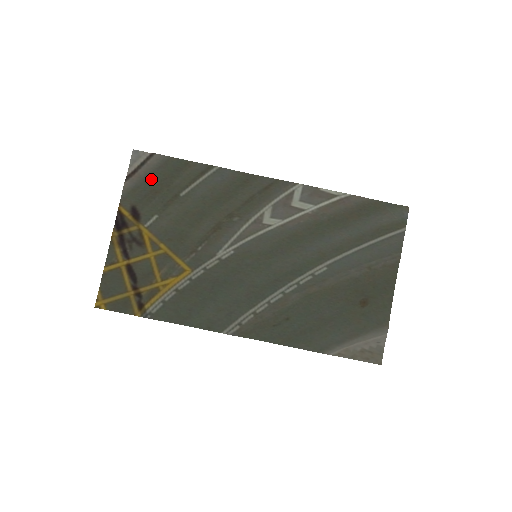
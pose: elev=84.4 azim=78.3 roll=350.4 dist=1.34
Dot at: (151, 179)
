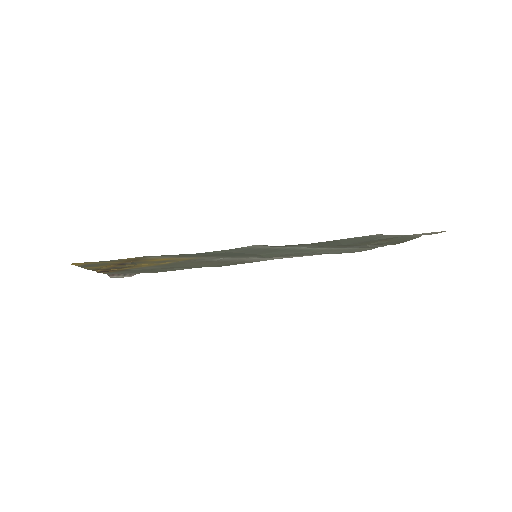
Dot at: occluded
